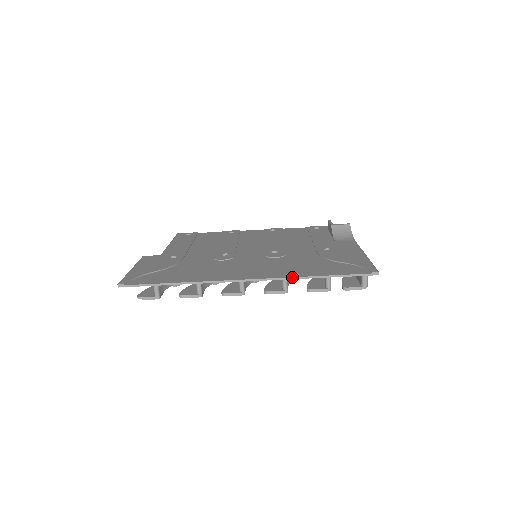
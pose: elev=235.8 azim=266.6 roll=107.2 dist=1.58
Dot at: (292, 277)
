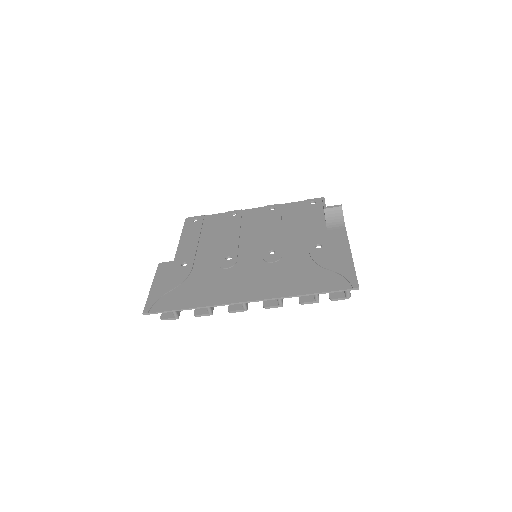
Dot at: (285, 297)
